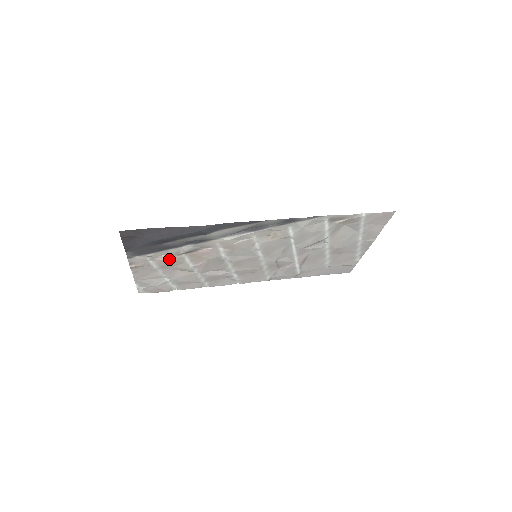
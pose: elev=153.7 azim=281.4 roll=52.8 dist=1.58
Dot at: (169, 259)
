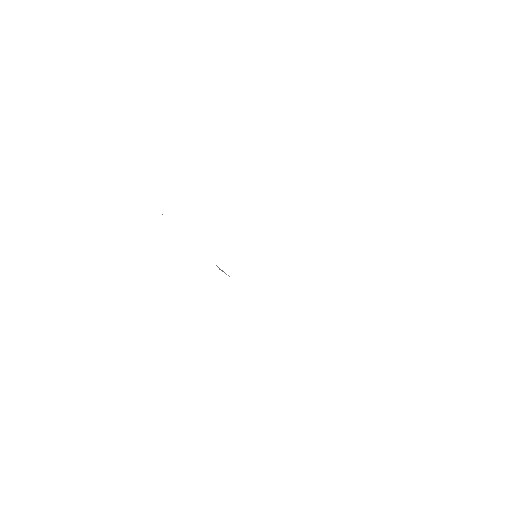
Dot at: occluded
